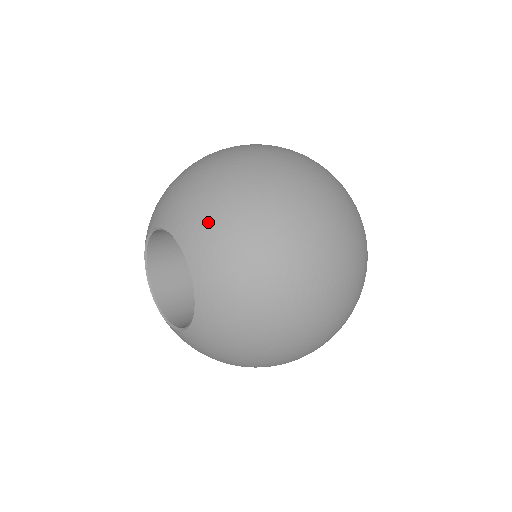
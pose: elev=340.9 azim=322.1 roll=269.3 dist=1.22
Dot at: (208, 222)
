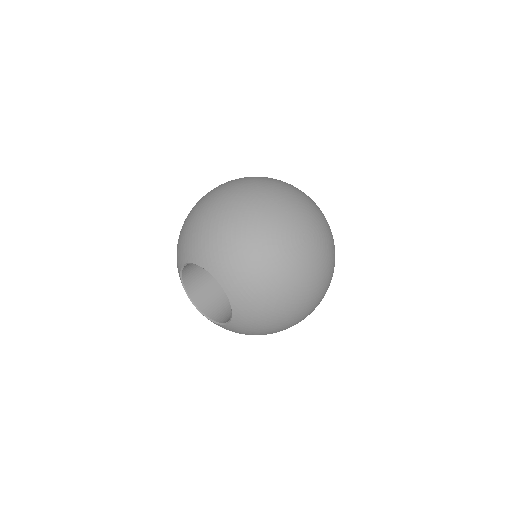
Dot at: (207, 241)
